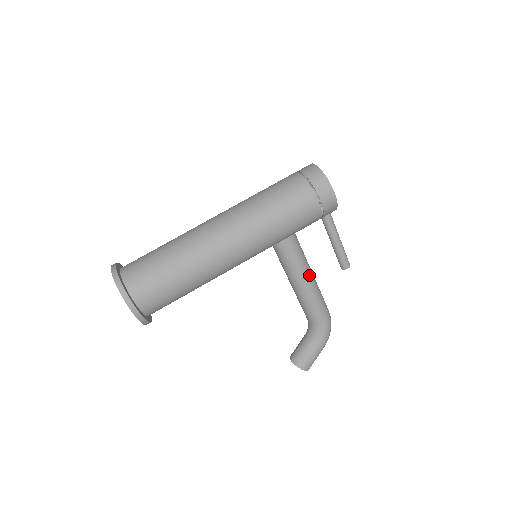
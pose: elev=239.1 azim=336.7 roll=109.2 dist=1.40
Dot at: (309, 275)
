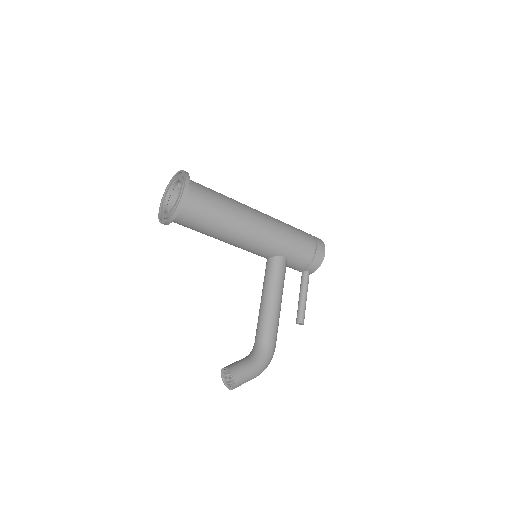
Dot at: (281, 298)
